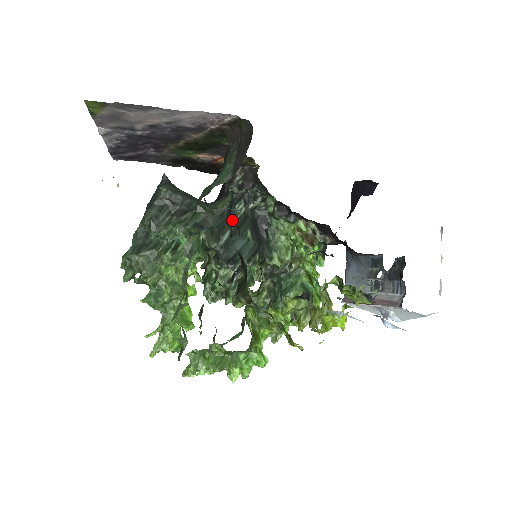
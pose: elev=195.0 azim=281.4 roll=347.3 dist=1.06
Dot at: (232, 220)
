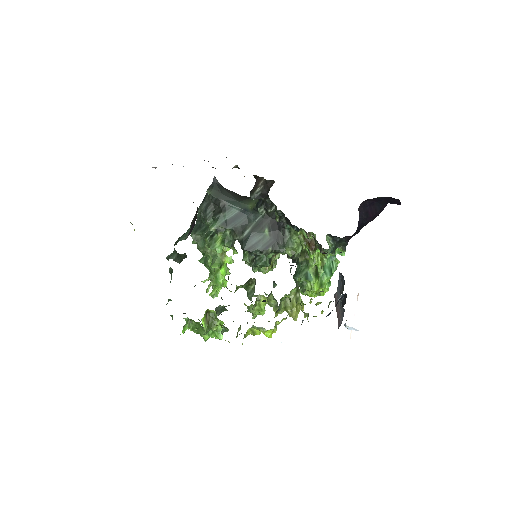
Dot at: (254, 220)
